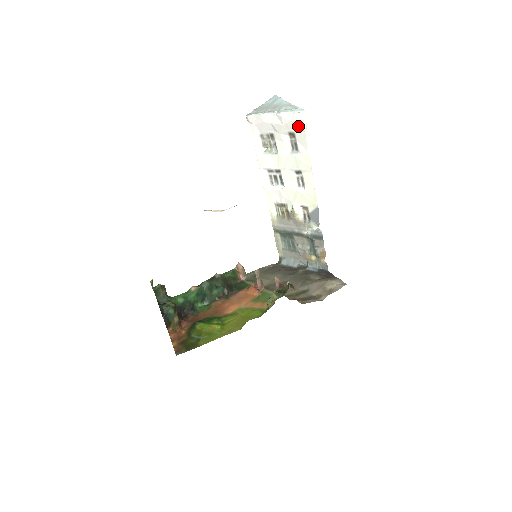
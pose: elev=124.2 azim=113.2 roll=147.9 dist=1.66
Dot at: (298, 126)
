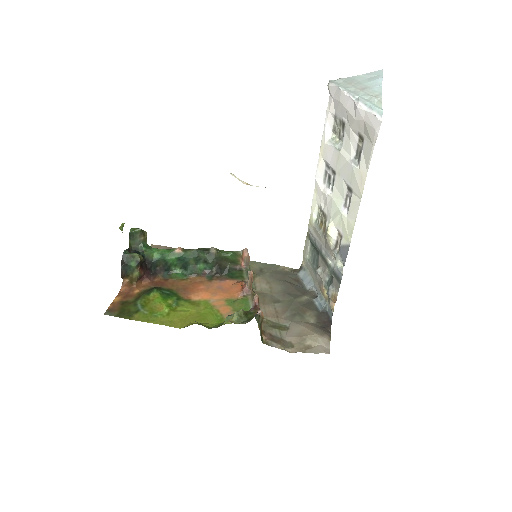
Dot at: (368, 132)
